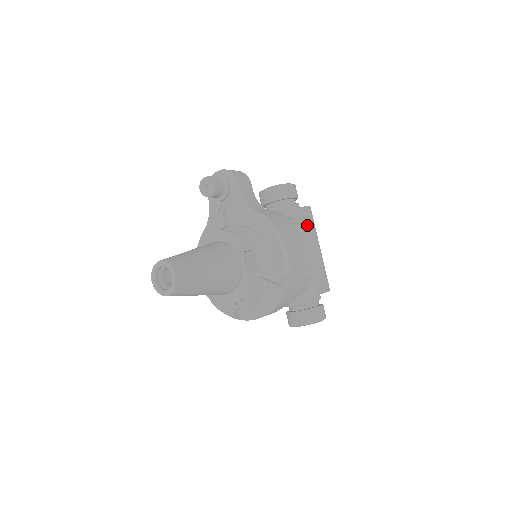
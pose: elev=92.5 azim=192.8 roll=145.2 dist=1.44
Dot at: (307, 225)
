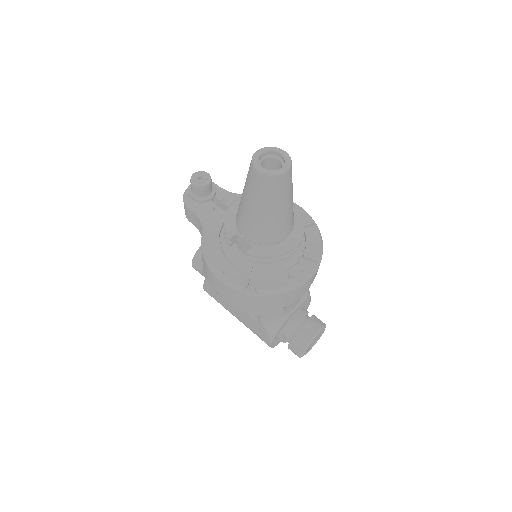
Dot at: occluded
